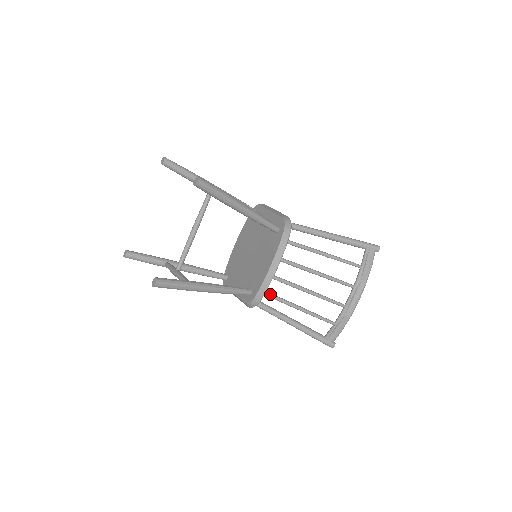
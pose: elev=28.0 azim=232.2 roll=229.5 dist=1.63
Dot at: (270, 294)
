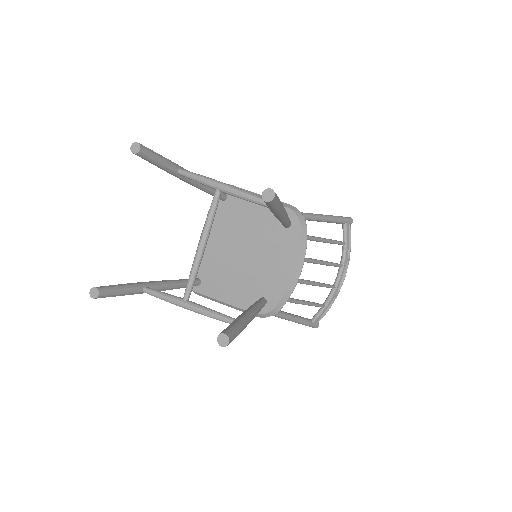
Dot at: occluded
